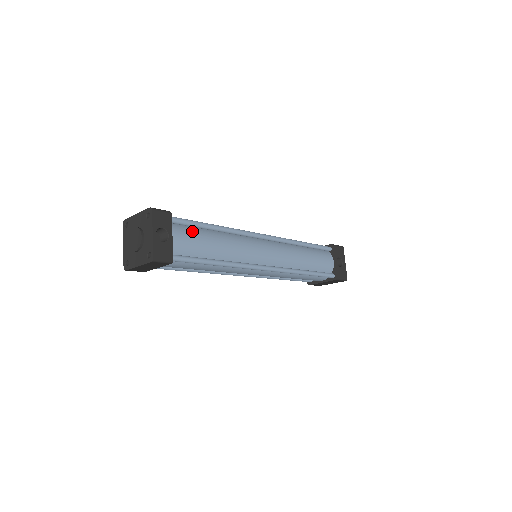
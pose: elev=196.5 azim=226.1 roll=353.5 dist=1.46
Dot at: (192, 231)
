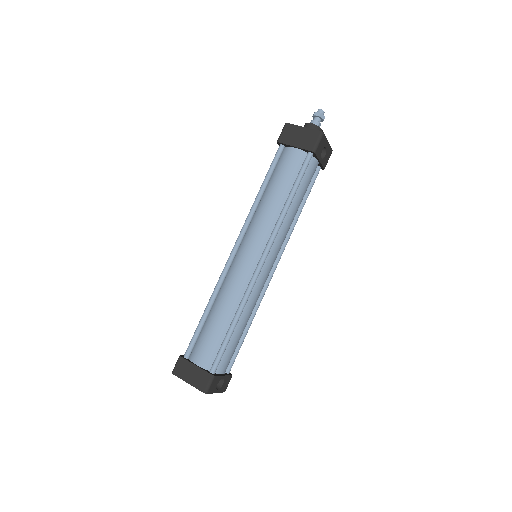
Dot at: (227, 351)
